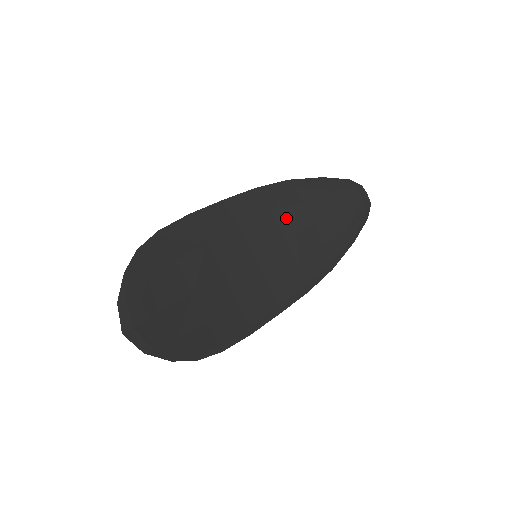
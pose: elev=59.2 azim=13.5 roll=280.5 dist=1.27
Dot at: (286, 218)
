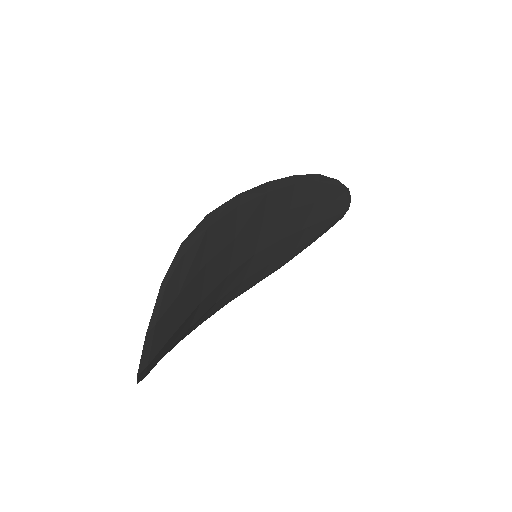
Dot at: (295, 217)
